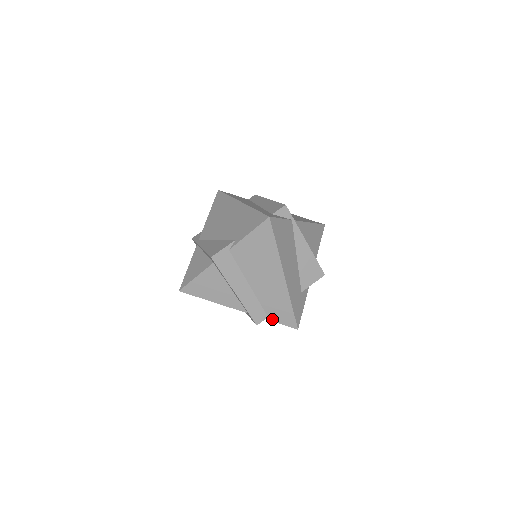
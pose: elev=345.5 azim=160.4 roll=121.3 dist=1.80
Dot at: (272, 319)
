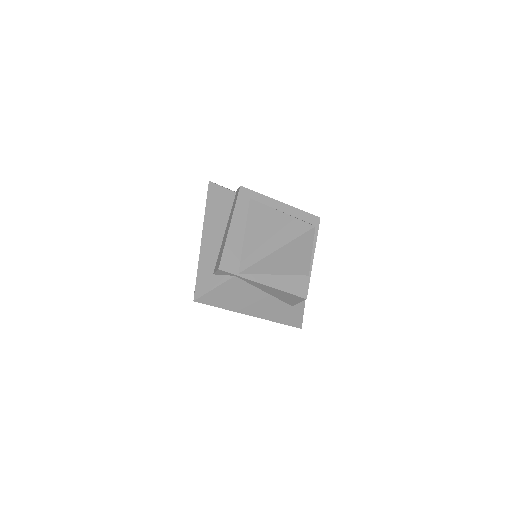
Dot at: occluded
